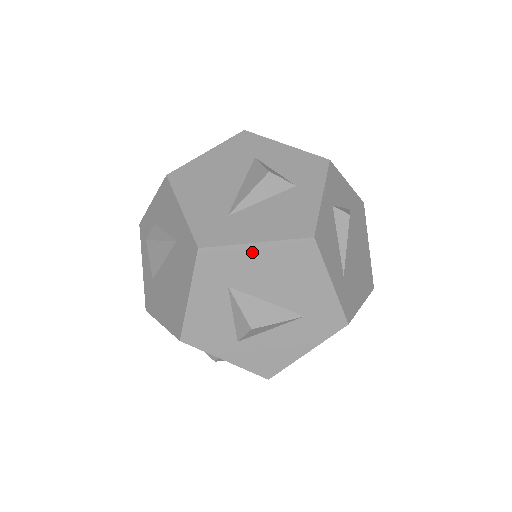
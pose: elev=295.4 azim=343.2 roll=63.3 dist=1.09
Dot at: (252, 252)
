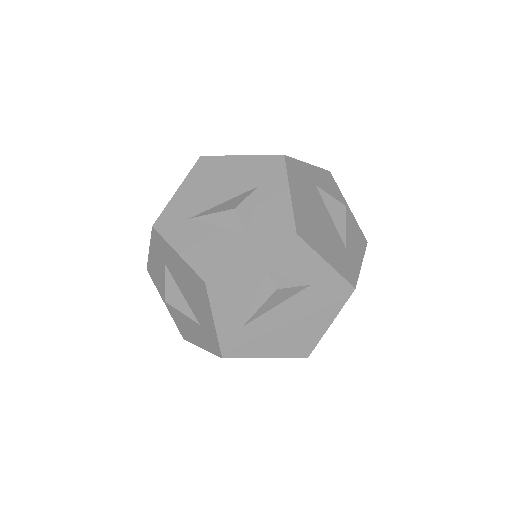
Dot at: (175, 256)
